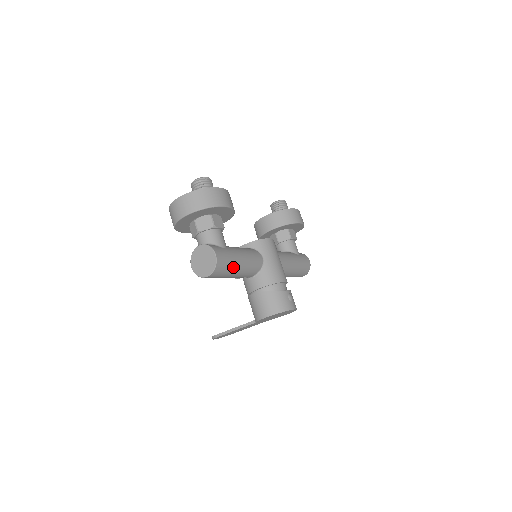
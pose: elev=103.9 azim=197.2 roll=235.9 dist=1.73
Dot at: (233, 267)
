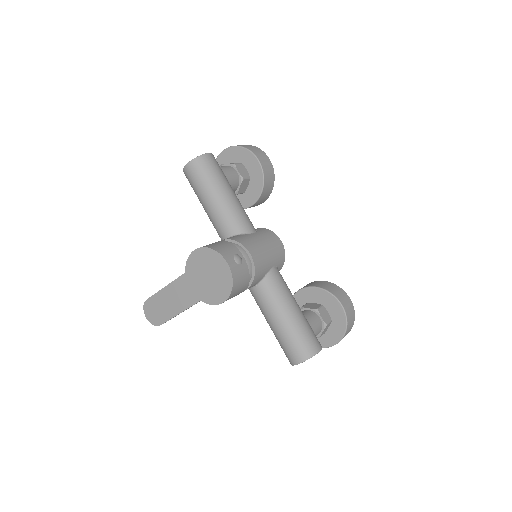
Dot at: (214, 184)
